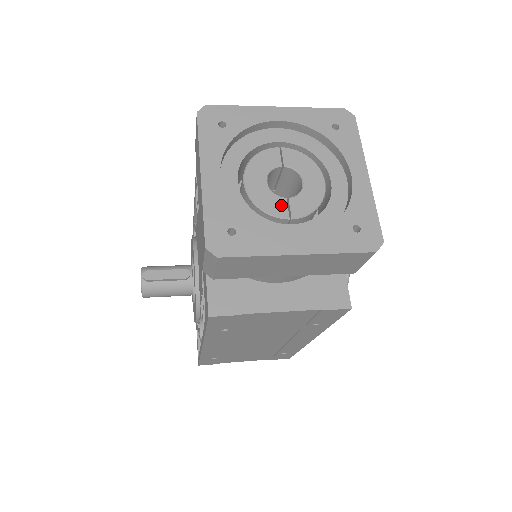
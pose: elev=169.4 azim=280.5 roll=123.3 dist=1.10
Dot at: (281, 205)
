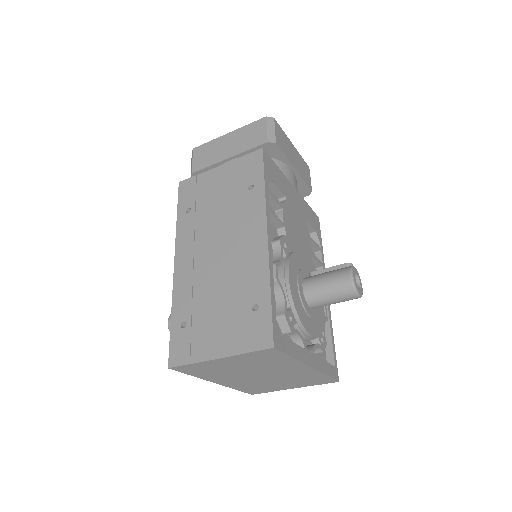
Dot at: occluded
